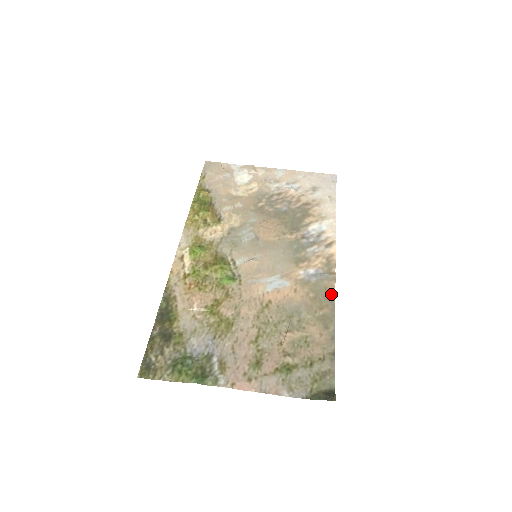
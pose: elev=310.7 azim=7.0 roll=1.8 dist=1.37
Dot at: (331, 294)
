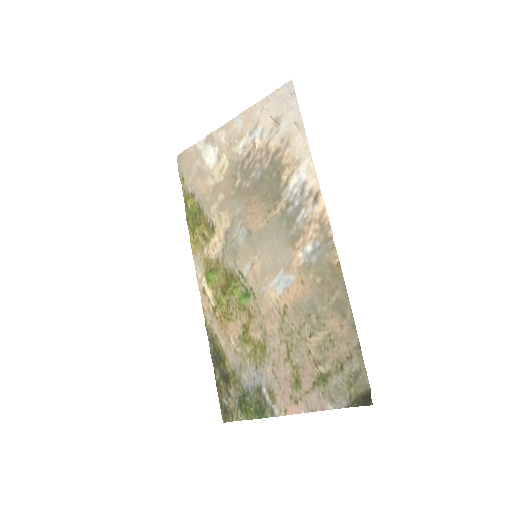
Dot at: (336, 269)
